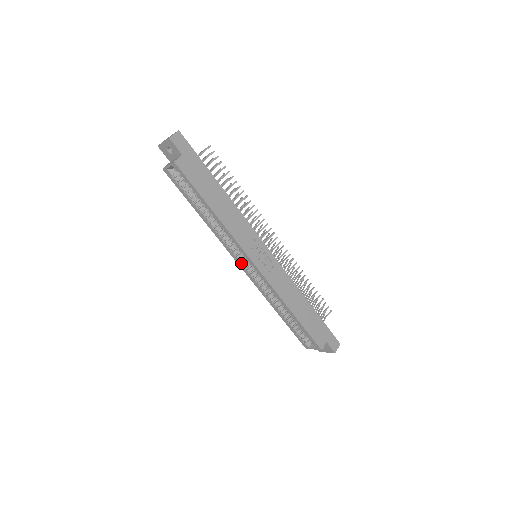
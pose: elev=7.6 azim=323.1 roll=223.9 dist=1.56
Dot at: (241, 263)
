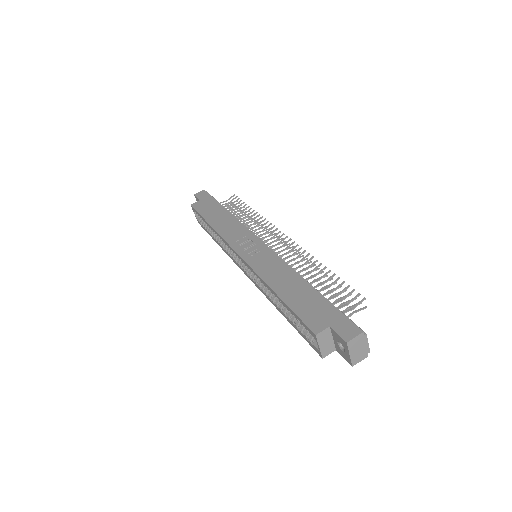
Dot at: (243, 268)
